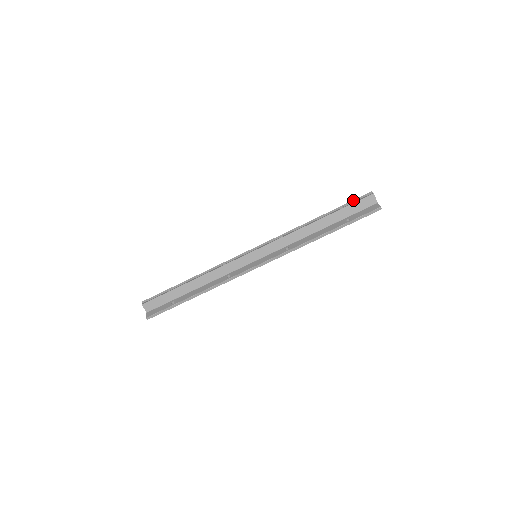
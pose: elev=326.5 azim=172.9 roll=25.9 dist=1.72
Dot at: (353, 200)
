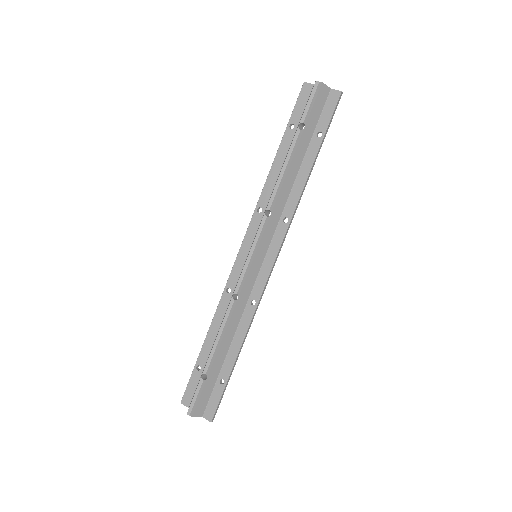
Dot at: (305, 107)
